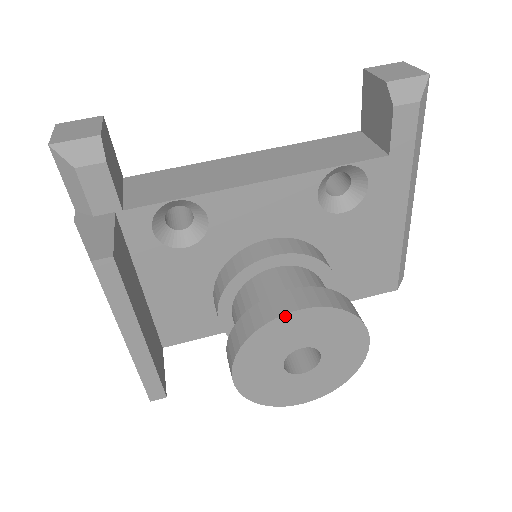
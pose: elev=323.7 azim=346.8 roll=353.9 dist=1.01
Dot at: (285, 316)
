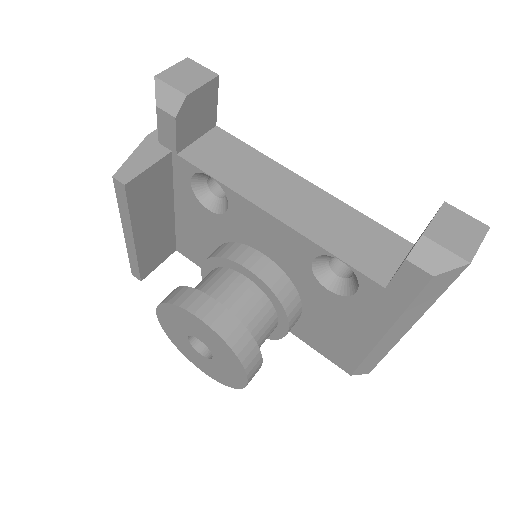
Dot at: (192, 315)
